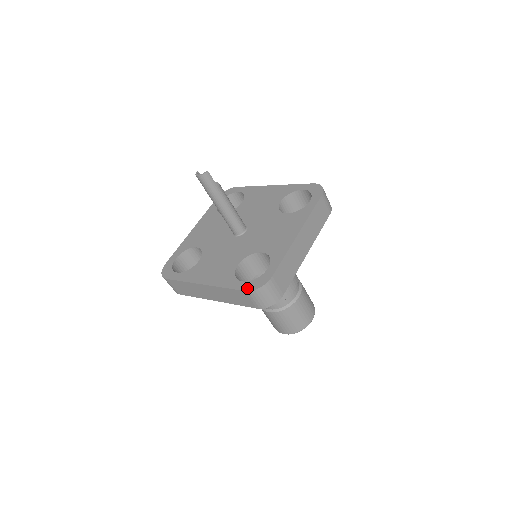
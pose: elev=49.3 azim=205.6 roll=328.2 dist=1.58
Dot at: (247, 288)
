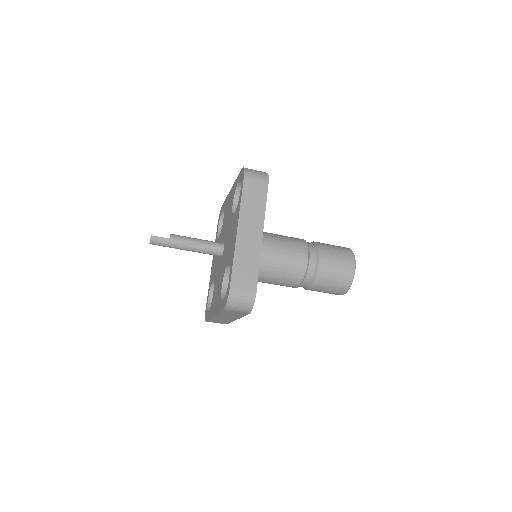
Dot at: (223, 306)
